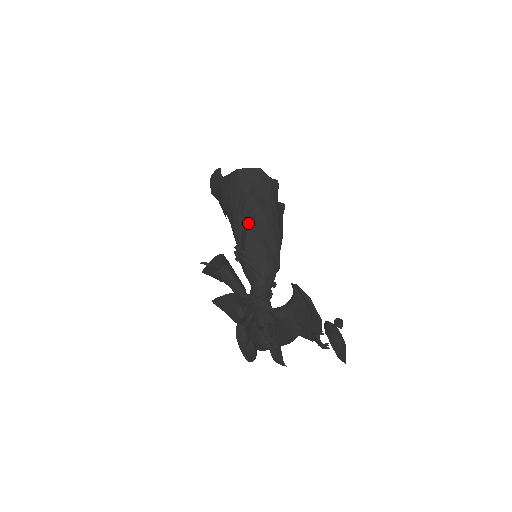
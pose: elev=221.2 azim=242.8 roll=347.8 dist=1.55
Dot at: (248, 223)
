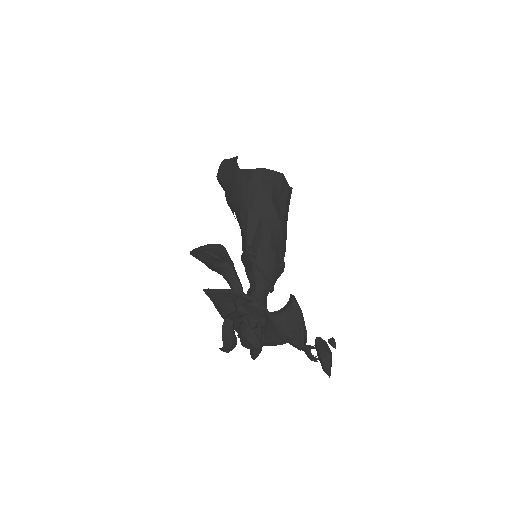
Dot at: (264, 227)
